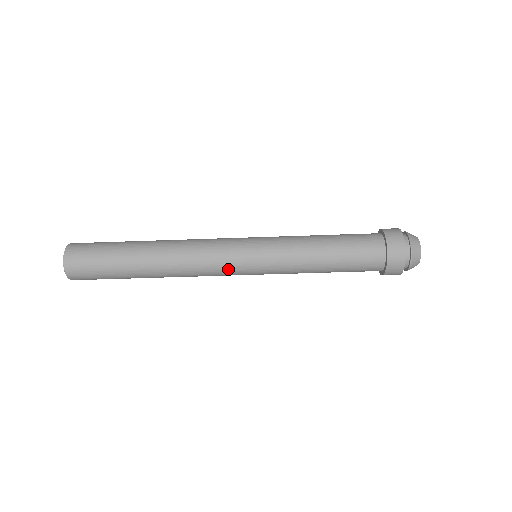
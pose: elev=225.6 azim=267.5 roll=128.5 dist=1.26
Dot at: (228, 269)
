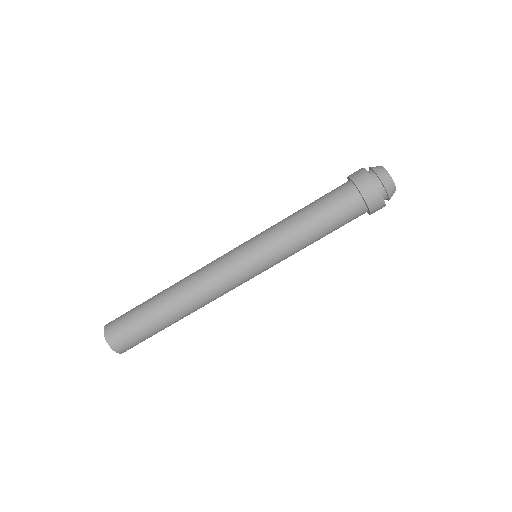
Dot at: (227, 262)
